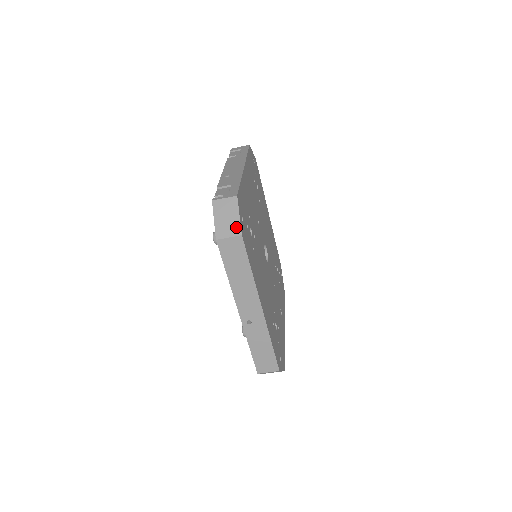
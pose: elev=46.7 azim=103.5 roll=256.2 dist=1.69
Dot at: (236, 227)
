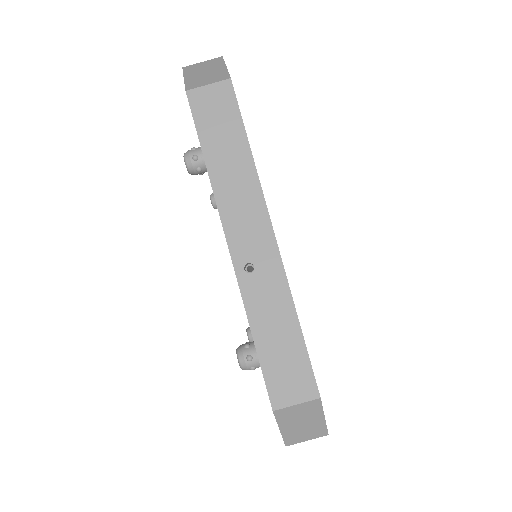
Dot at: (221, 75)
